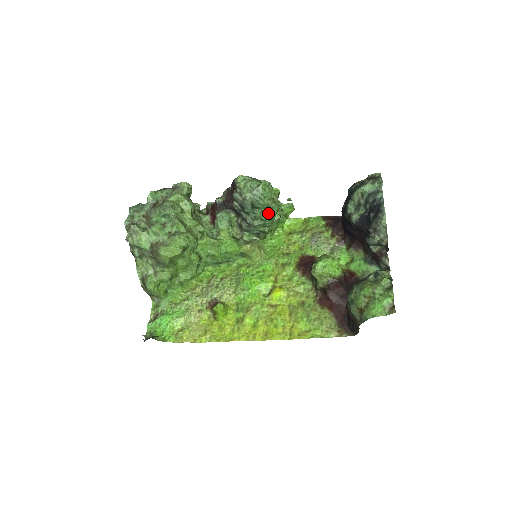
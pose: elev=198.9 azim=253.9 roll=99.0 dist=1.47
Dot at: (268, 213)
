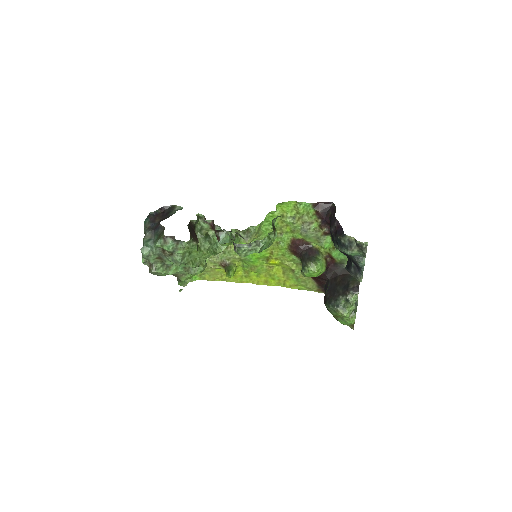
Dot at: occluded
